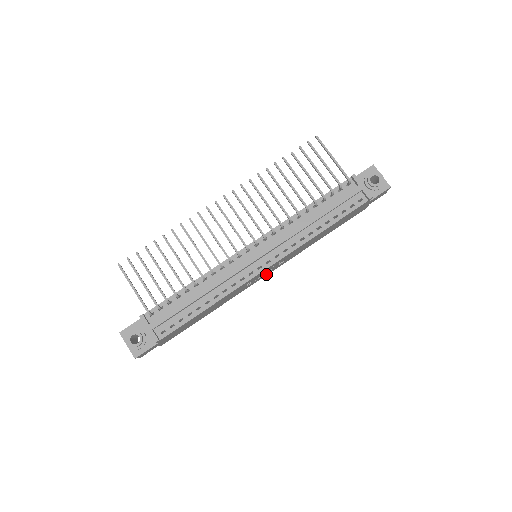
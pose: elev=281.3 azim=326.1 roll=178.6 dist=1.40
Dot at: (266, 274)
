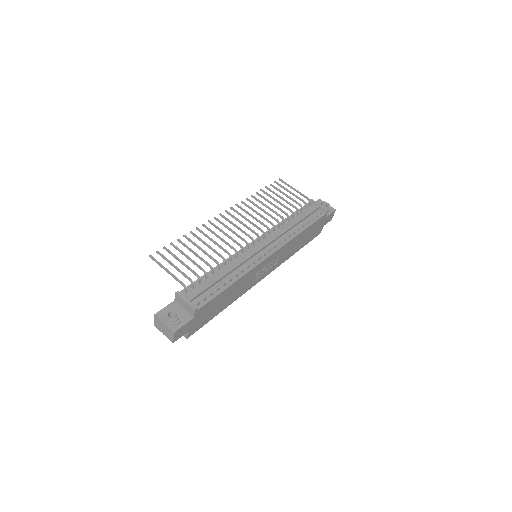
Dot at: (264, 275)
